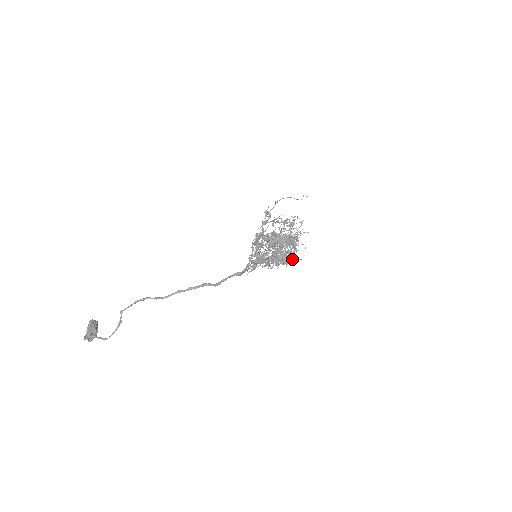
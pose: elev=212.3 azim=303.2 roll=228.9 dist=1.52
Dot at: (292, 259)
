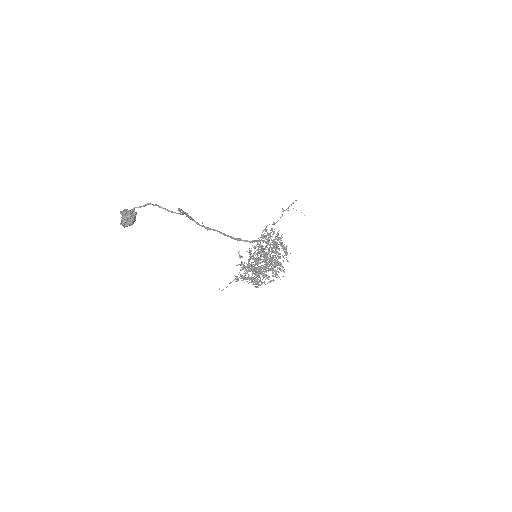
Dot at: (270, 281)
